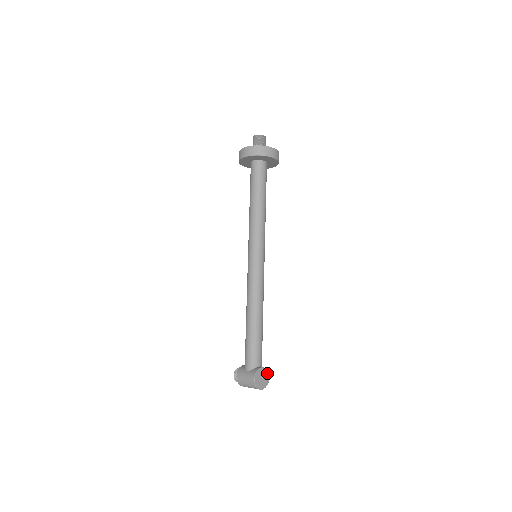
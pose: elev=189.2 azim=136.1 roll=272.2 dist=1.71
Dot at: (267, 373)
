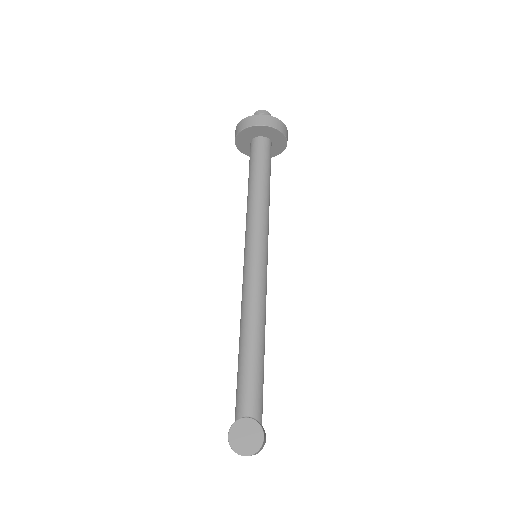
Dot at: (259, 429)
